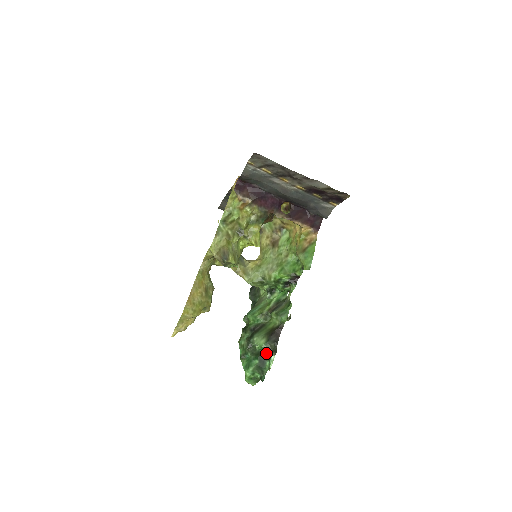
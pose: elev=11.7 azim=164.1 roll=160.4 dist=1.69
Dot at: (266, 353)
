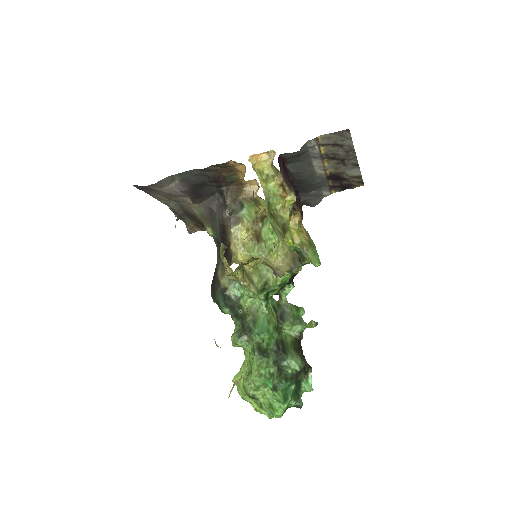
Dot at: (302, 373)
